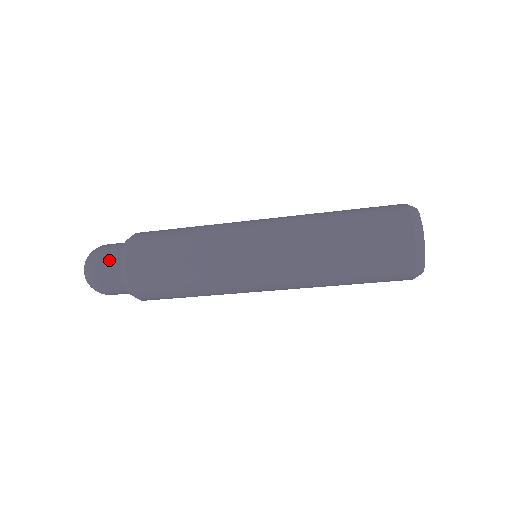
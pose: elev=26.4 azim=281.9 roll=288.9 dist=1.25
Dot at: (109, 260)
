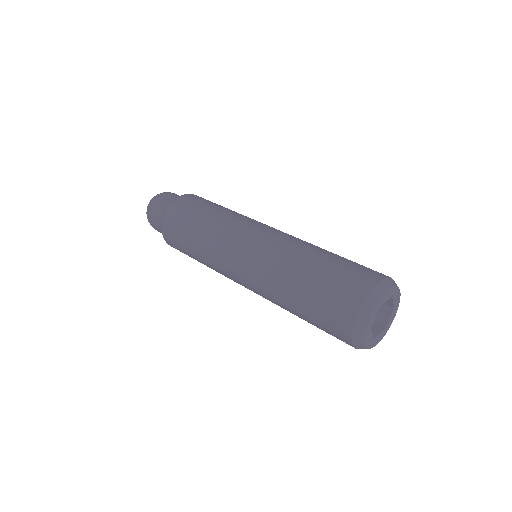
Dot at: occluded
